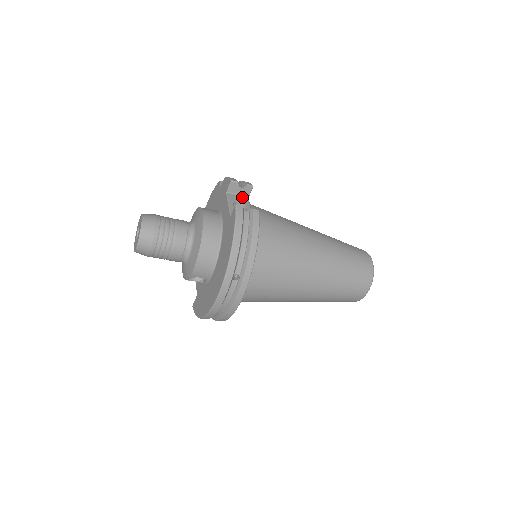
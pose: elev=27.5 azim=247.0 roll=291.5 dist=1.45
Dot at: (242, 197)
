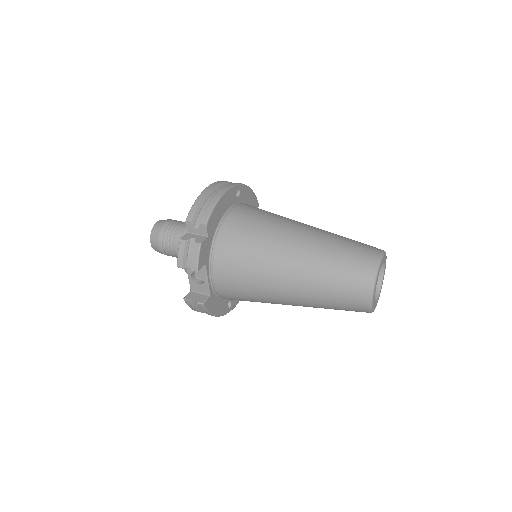
Dot at: occluded
